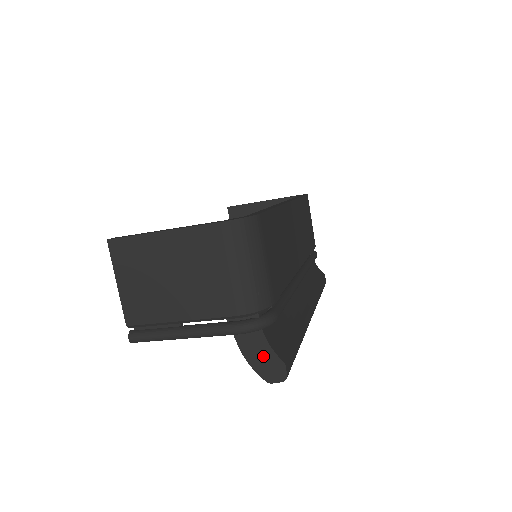
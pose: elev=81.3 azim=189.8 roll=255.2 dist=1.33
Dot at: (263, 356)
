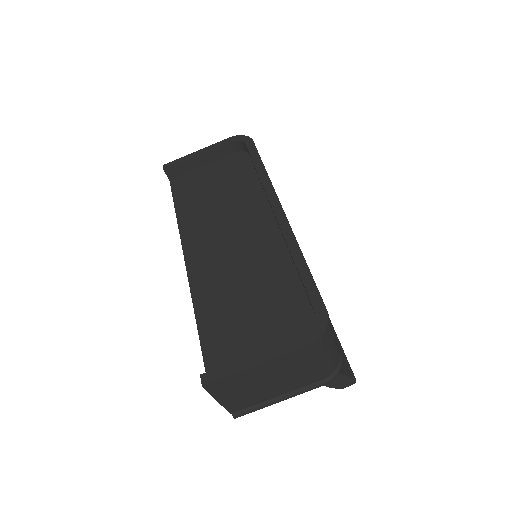
Dot at: (339, 381)
